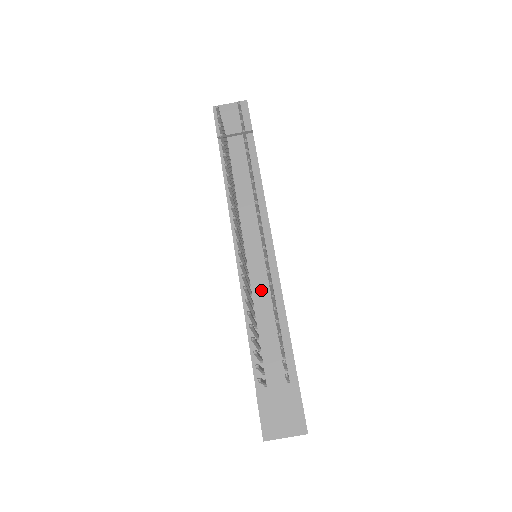
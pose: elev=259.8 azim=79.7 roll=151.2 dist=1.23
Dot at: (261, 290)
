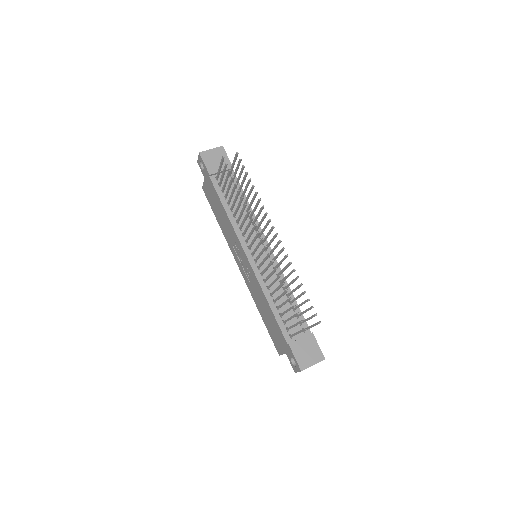
Dot at: (271, 278)
